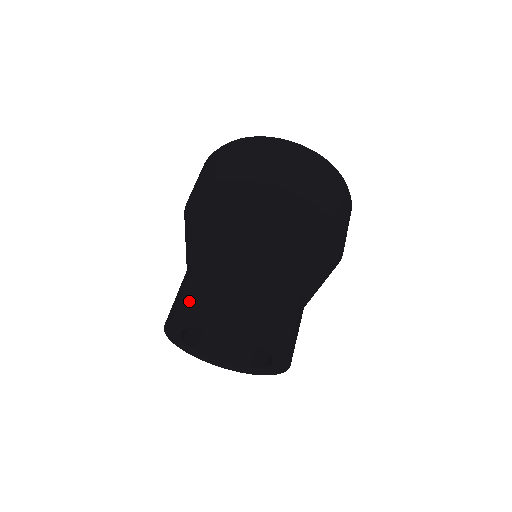
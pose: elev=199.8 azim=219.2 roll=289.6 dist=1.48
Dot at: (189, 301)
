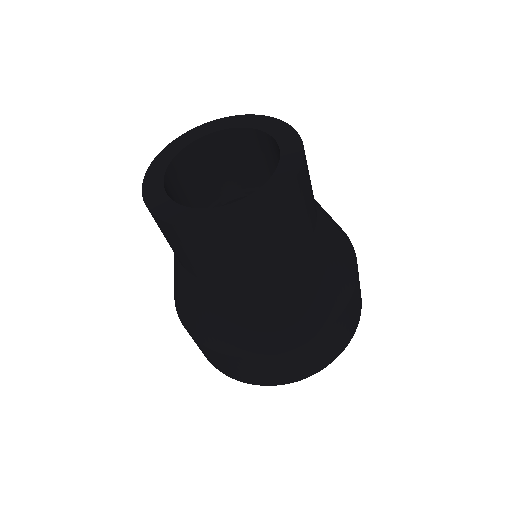
Dot at: occluded
